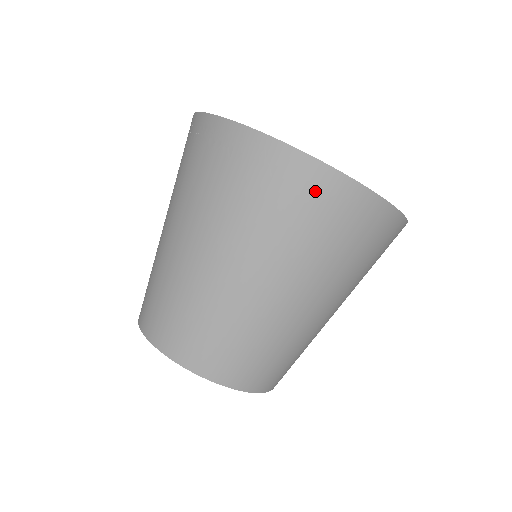
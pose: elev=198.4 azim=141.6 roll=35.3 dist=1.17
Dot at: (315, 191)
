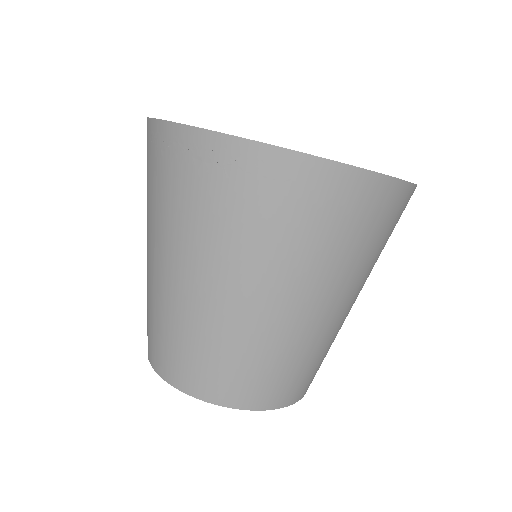
Dot at: (339, 197)
